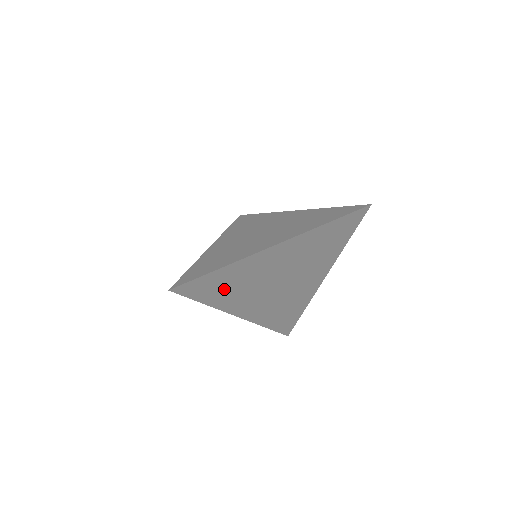
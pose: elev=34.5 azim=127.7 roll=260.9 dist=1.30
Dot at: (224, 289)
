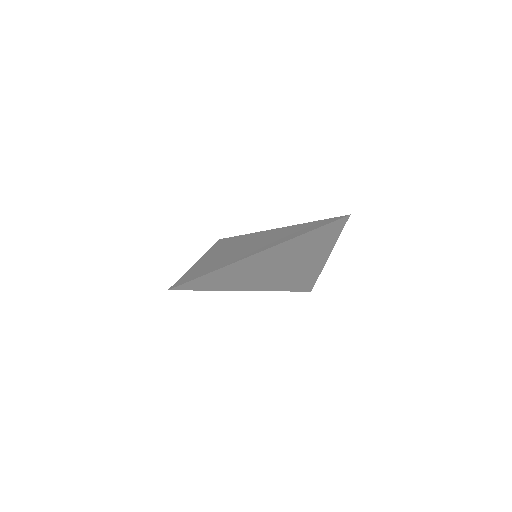
Dot at: (234, 278)
